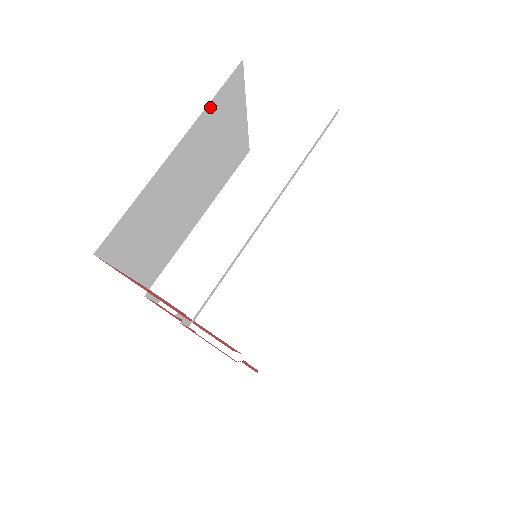
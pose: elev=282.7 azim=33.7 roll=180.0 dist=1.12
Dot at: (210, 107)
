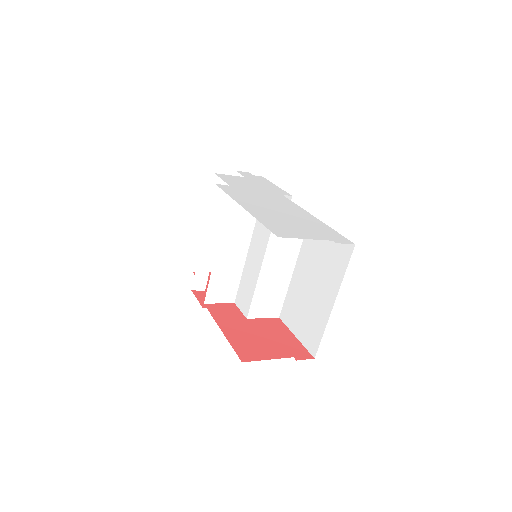
Dot at: occluded
